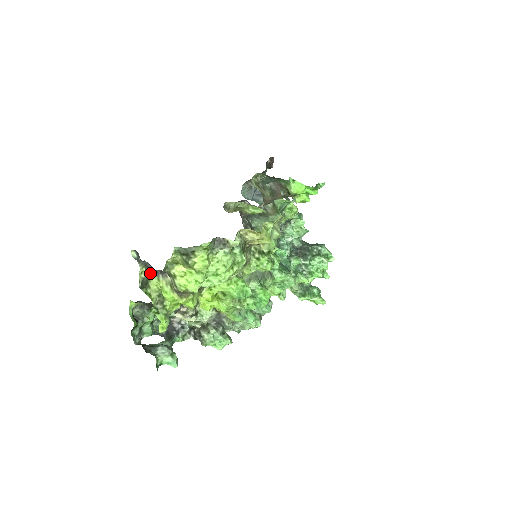
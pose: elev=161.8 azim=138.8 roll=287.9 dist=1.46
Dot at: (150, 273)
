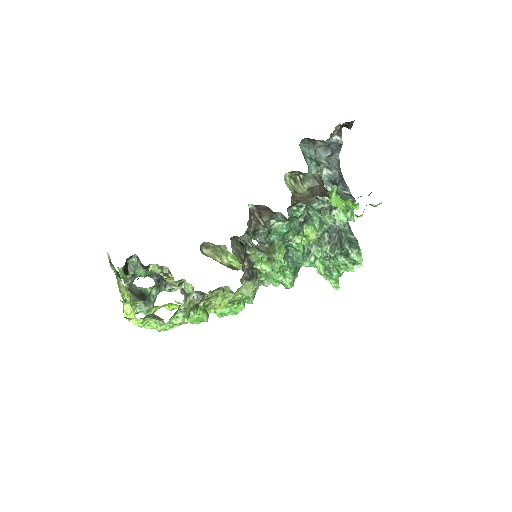
Dot at: (117, 279)
